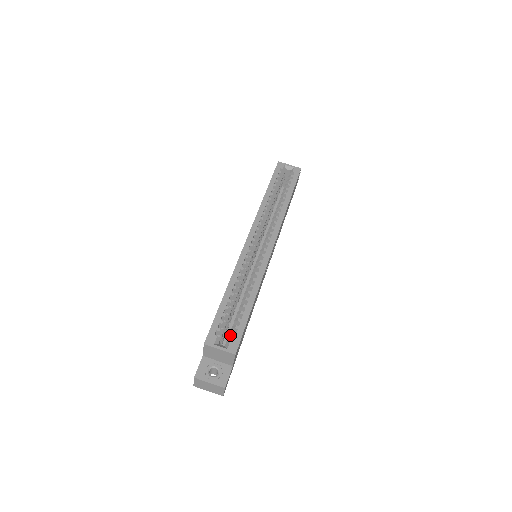
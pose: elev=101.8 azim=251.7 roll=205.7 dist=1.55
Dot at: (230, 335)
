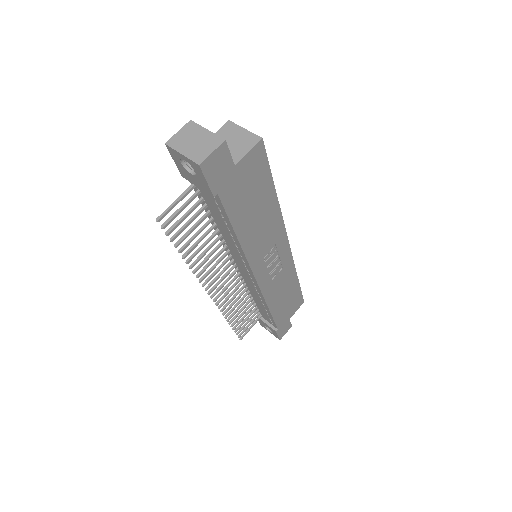
Dot at: occluded
